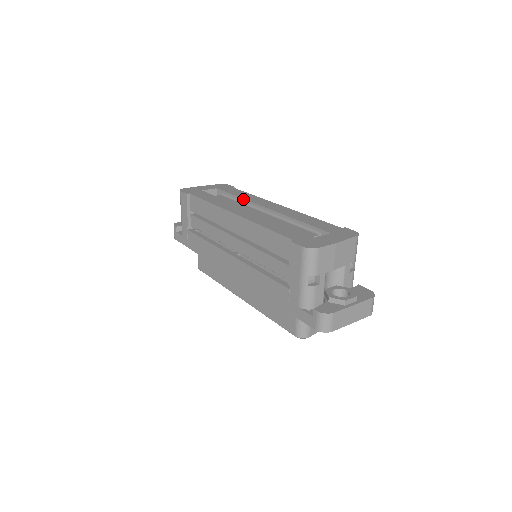
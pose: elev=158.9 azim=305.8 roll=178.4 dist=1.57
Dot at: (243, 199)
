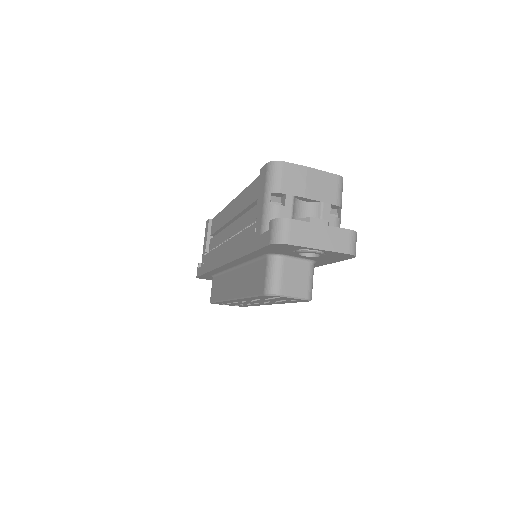
Dot at: occluded
